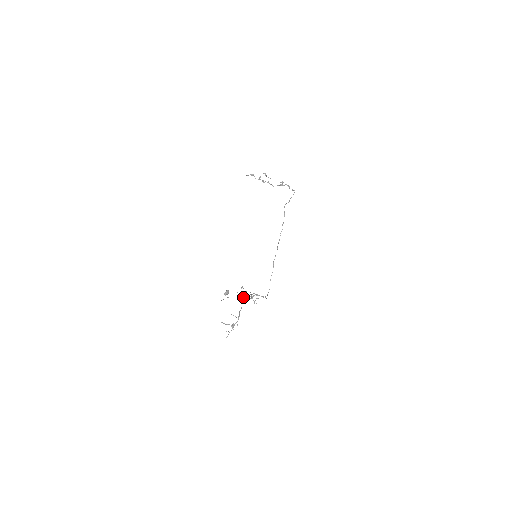
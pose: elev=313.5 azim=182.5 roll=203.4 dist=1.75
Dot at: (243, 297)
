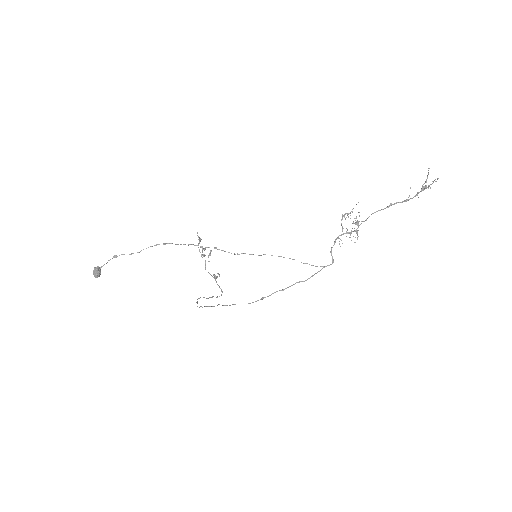
Dot at: occluded
